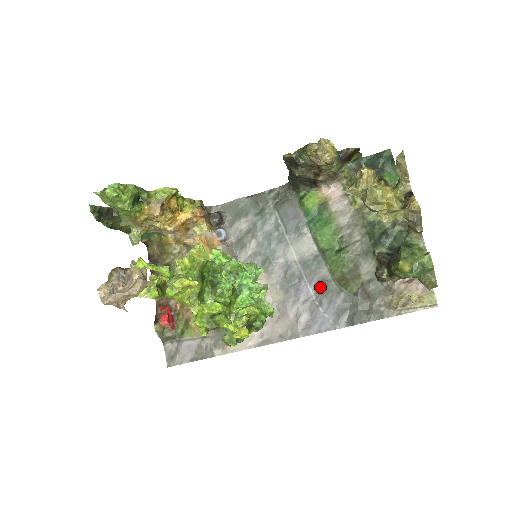
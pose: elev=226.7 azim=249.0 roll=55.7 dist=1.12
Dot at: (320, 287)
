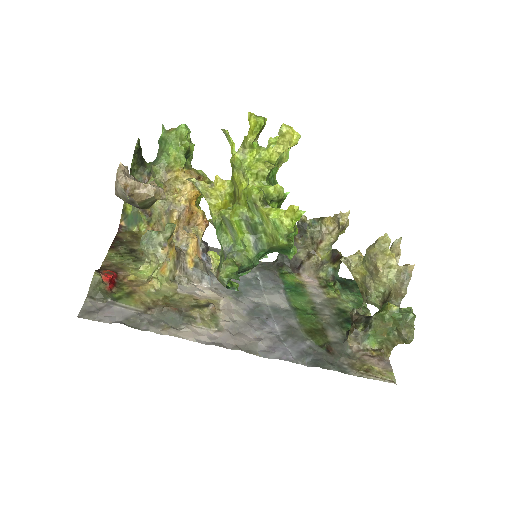
Dot at: (287, 329)
